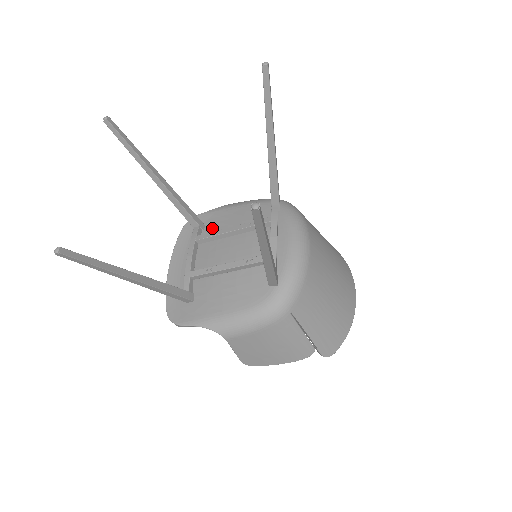
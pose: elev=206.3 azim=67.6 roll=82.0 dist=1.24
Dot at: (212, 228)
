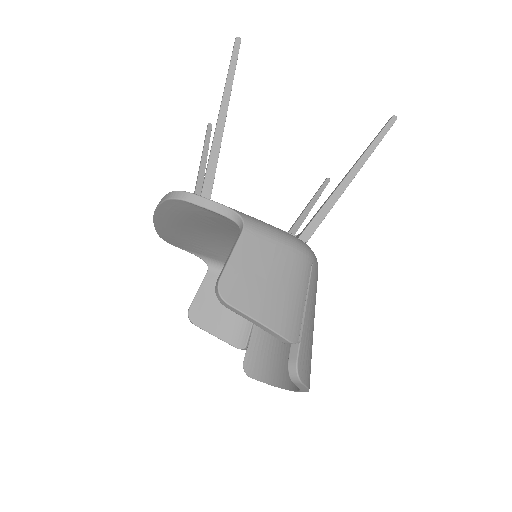
Dot at: occluded
